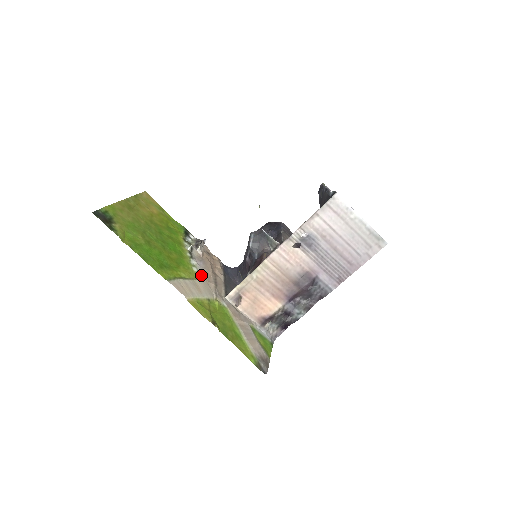
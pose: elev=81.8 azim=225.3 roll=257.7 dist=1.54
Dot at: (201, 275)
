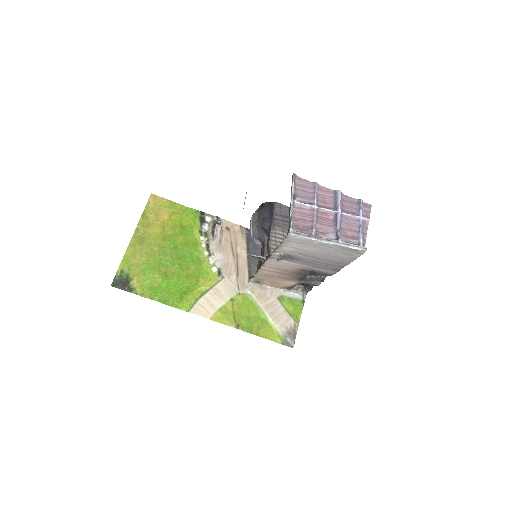
Dot at: (220, 275)
